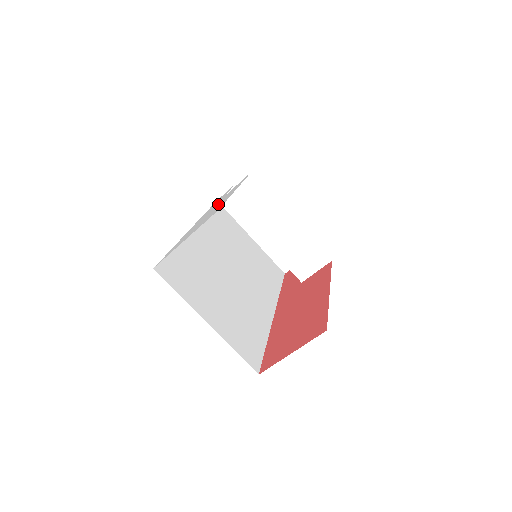
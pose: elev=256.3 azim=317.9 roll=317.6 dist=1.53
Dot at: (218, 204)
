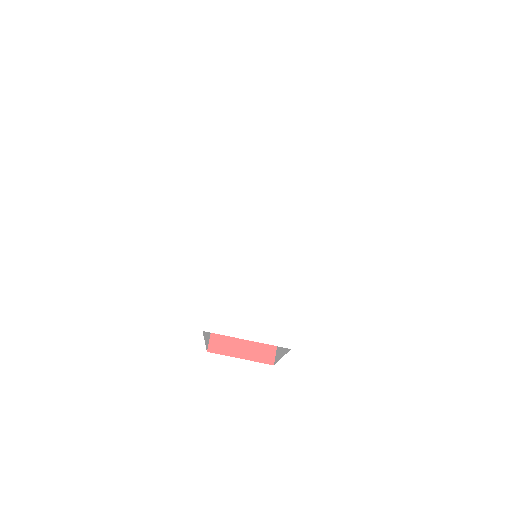
Dot at: (274, 252)
